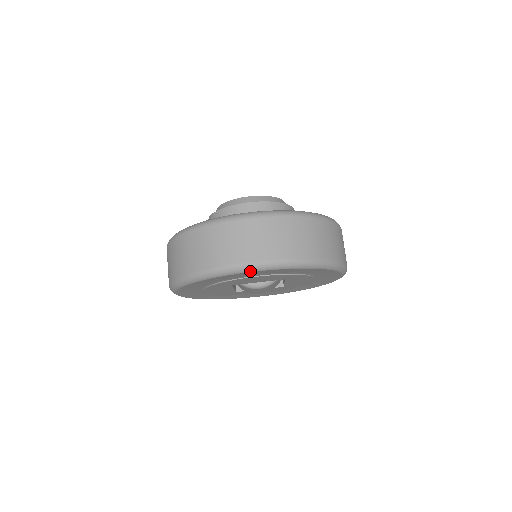
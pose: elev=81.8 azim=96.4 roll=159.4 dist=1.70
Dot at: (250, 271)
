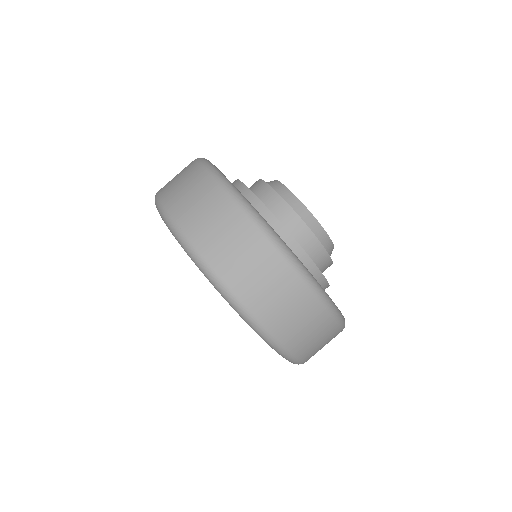
Dot at: (218, 290)
